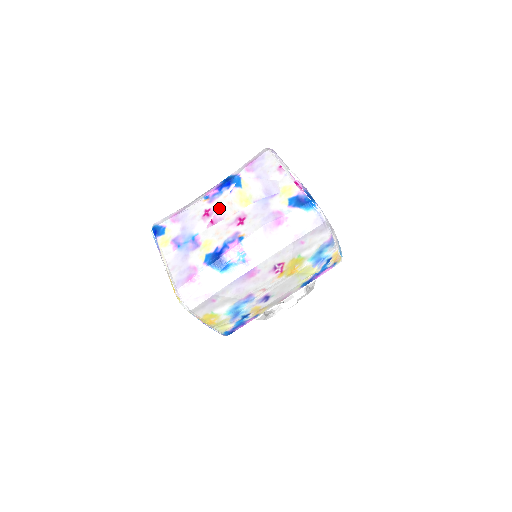
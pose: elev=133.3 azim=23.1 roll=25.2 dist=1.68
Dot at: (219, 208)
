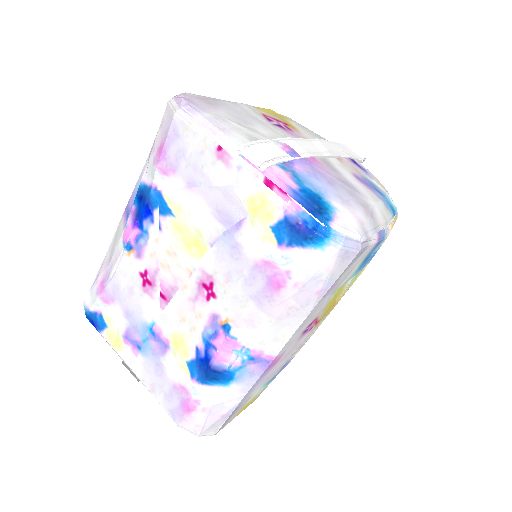
Dot at: (159, 267)
